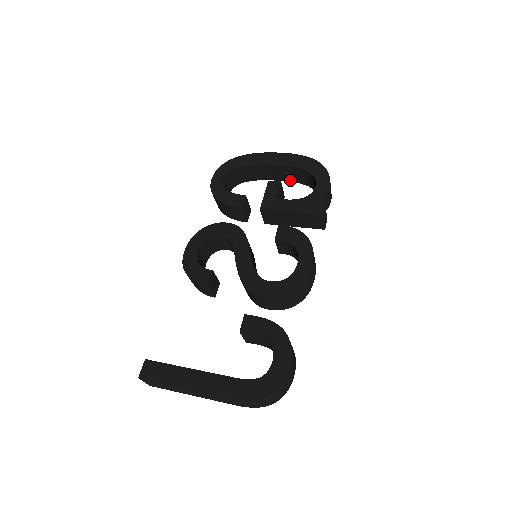
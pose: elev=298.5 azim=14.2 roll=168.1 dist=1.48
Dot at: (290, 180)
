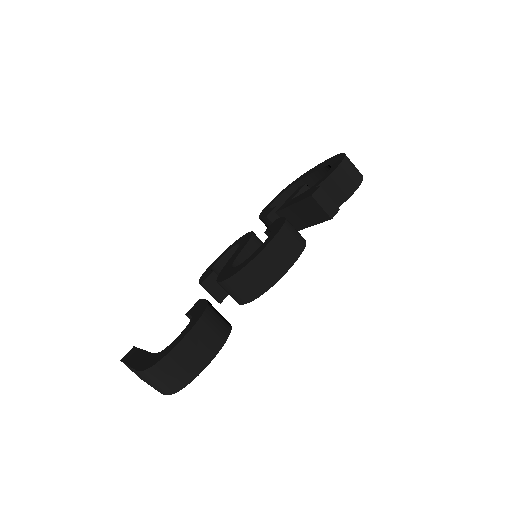
Dot at: occluded
